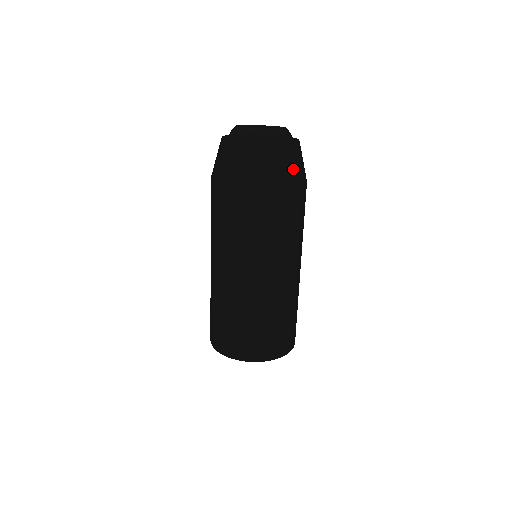
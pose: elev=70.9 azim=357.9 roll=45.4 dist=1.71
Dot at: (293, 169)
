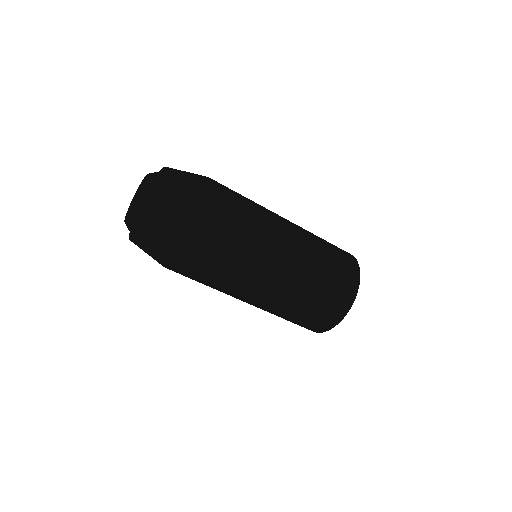
Dot at: (193, 178)
